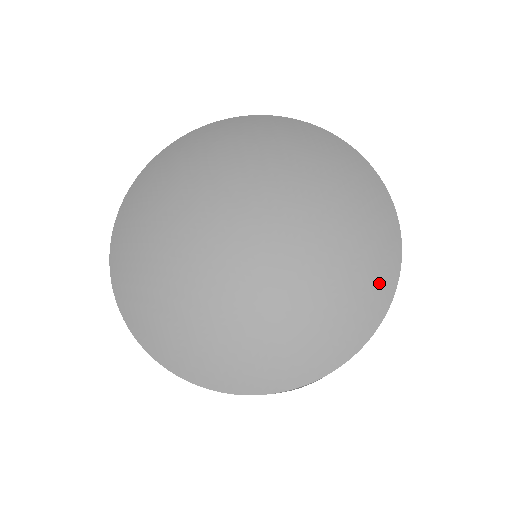
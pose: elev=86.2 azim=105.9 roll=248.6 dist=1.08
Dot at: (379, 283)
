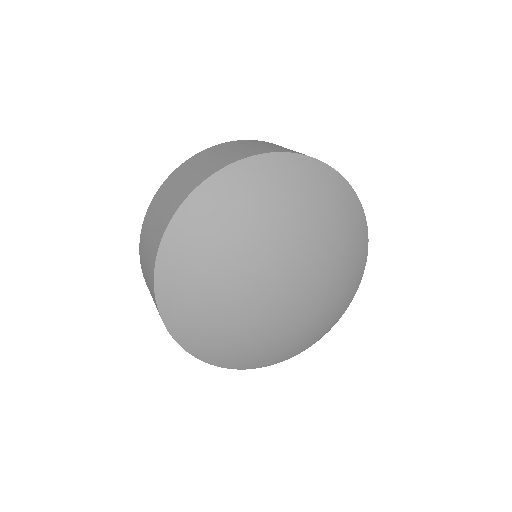
Dot at: (362, 243)
